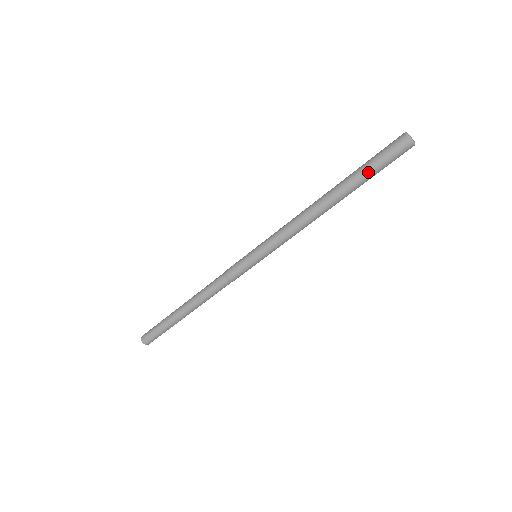
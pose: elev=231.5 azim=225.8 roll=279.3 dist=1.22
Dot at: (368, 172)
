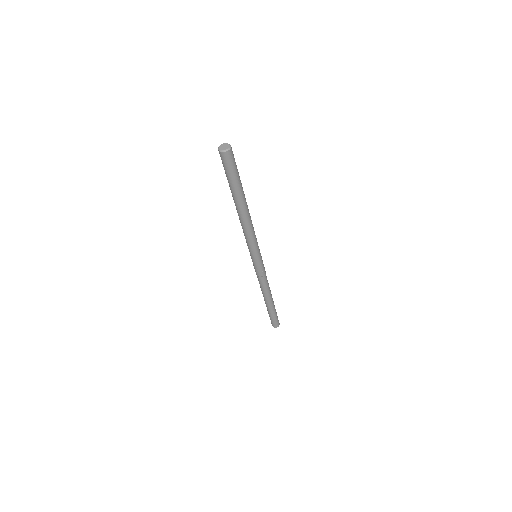
Dot at: (228, 181)
